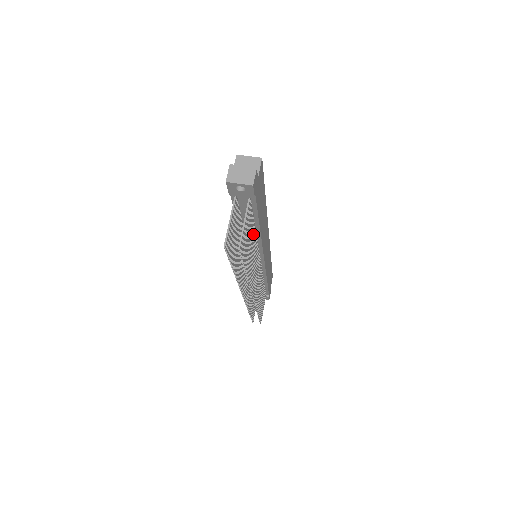
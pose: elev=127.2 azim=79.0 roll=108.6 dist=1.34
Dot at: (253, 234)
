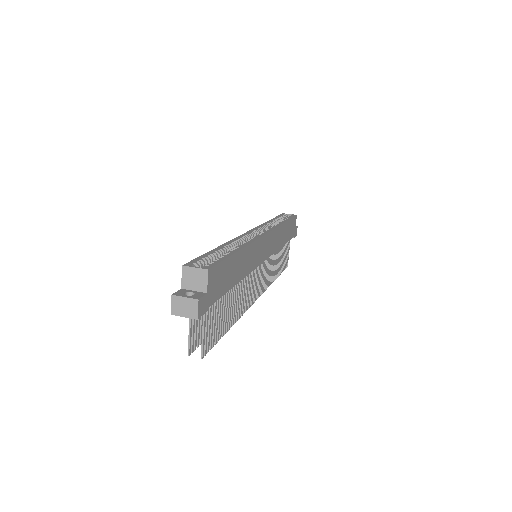
Dot at: (230, 294)
